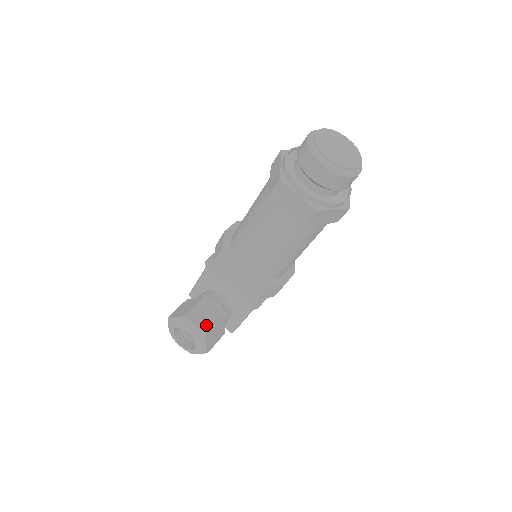
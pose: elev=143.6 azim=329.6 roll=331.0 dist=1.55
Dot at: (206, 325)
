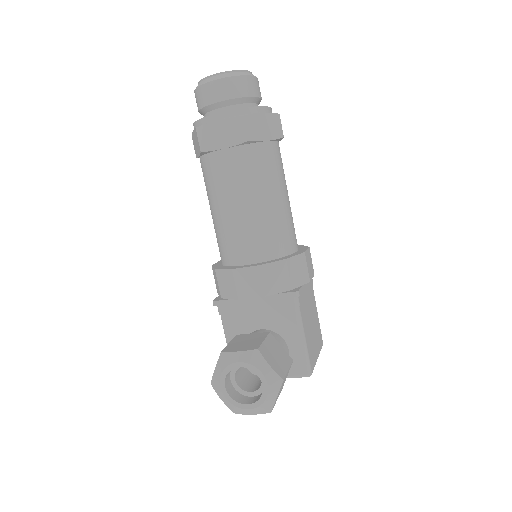
Dot at: (253, 345)
